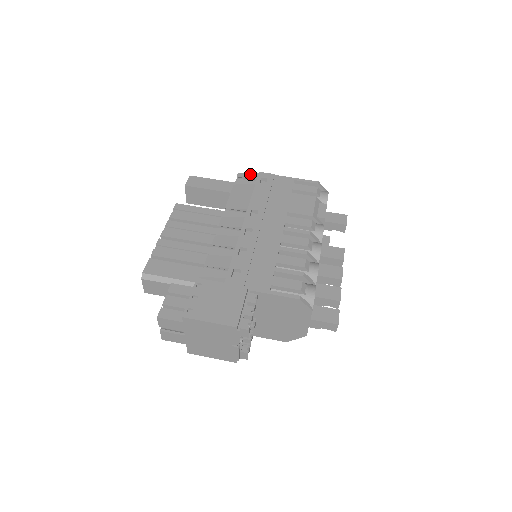
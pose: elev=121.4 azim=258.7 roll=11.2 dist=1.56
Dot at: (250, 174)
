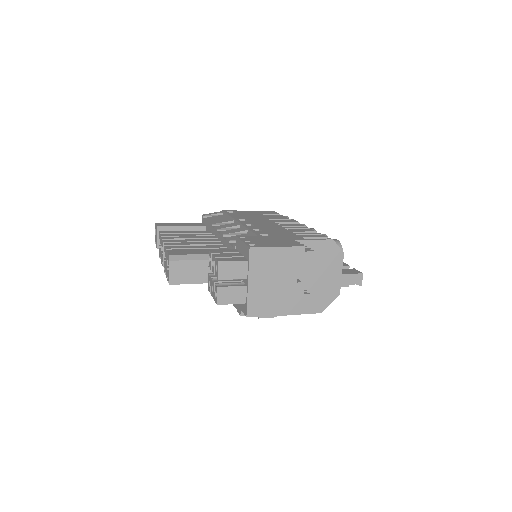
Dot at: (214, 213)
